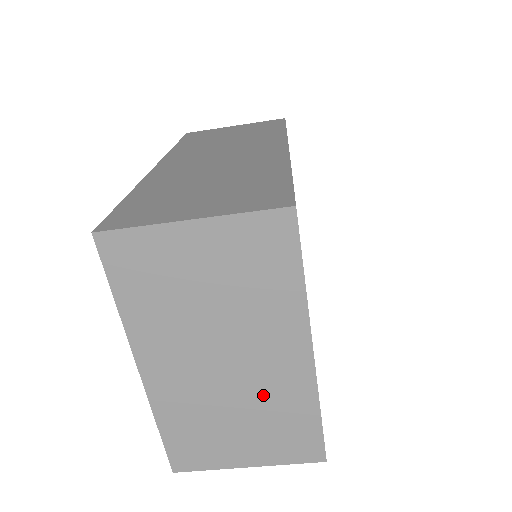
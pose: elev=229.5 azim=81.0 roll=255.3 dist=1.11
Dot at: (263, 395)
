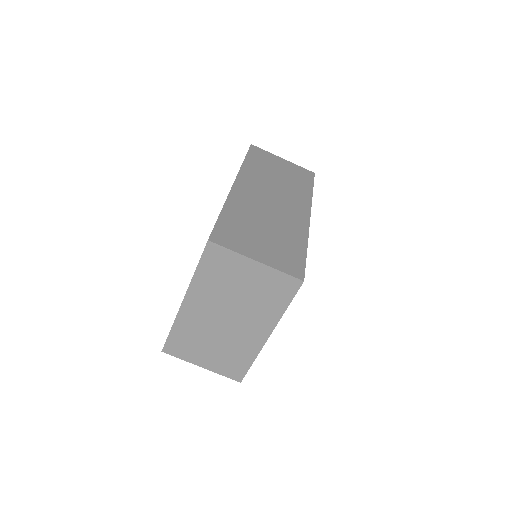
Dot at: (233, 342)
